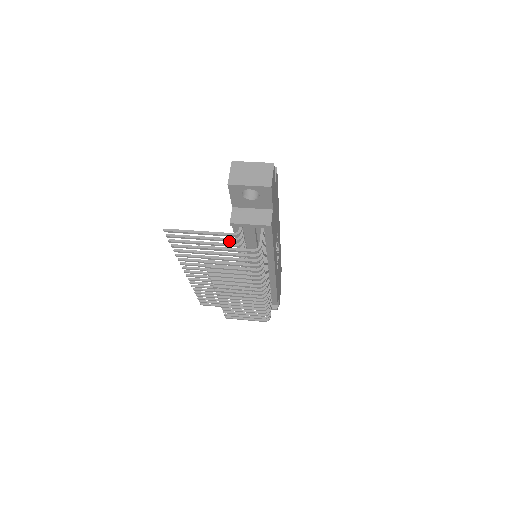
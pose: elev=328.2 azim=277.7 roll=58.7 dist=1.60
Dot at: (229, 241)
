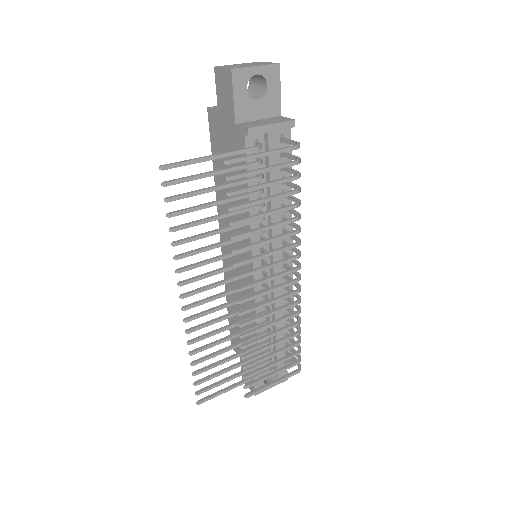
Dot at: (251, 166)
